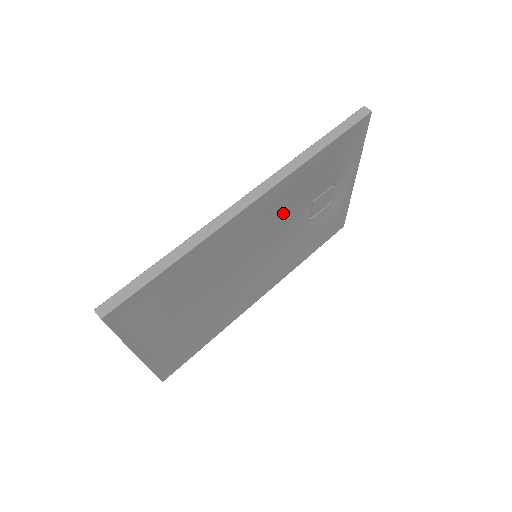
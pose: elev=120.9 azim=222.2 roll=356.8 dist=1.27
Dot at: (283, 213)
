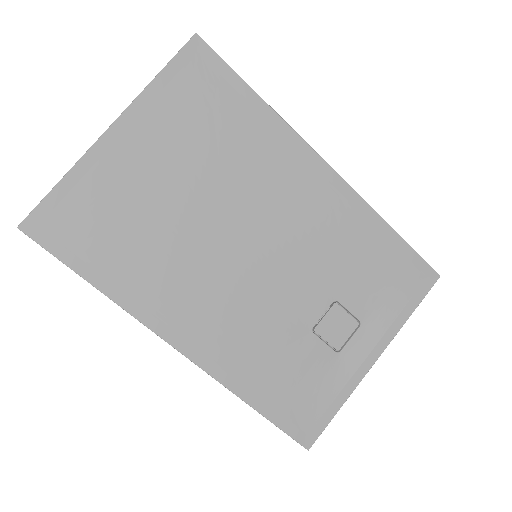
Dot at: (318, 246)
